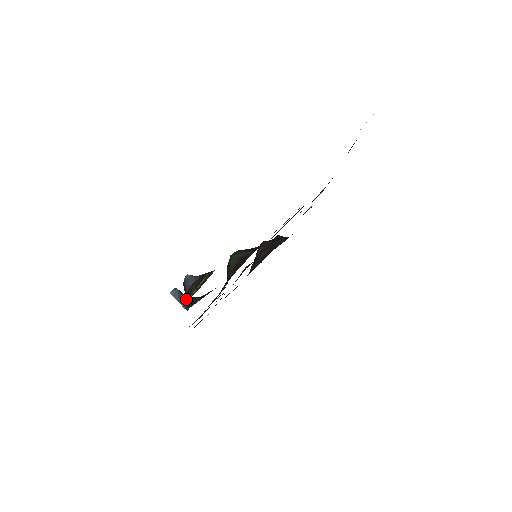
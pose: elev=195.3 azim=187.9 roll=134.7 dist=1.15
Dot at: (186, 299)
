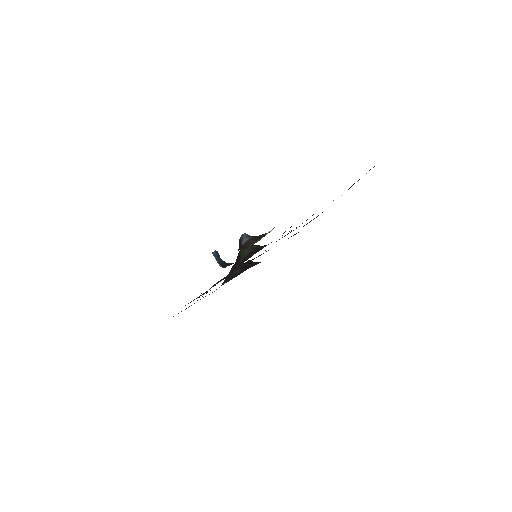
Dot at: (244, 248)
